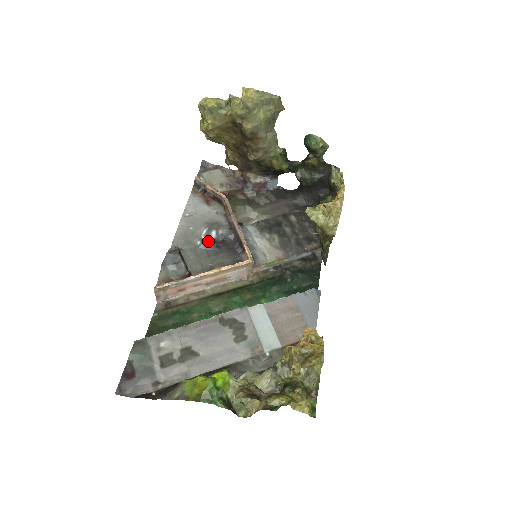
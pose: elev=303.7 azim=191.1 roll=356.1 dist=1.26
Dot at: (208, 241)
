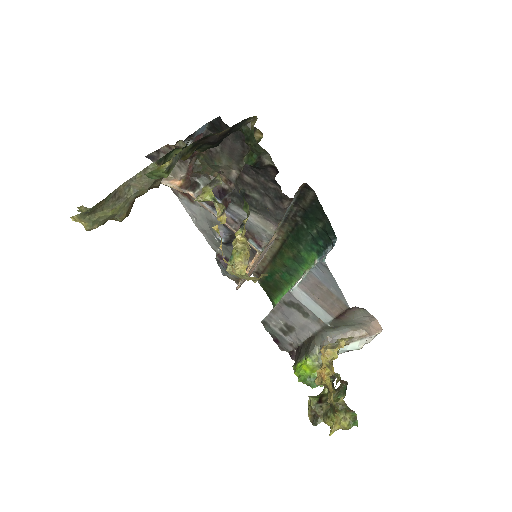
Dot at: (224, 244)
